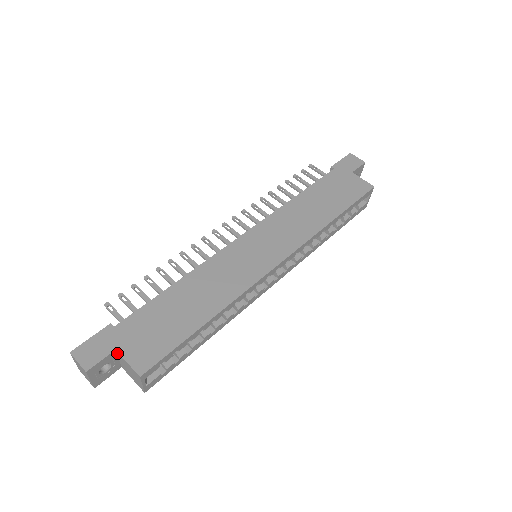
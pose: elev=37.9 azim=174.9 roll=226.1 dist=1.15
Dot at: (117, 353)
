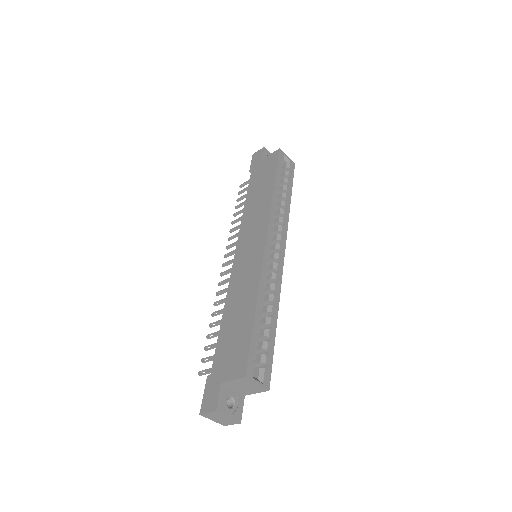
Dot at: (225, 385)
